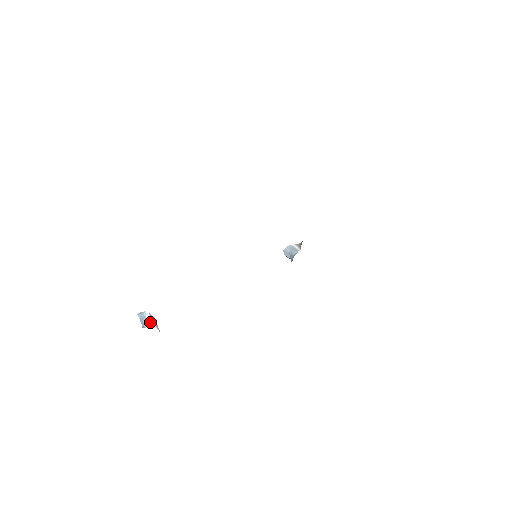
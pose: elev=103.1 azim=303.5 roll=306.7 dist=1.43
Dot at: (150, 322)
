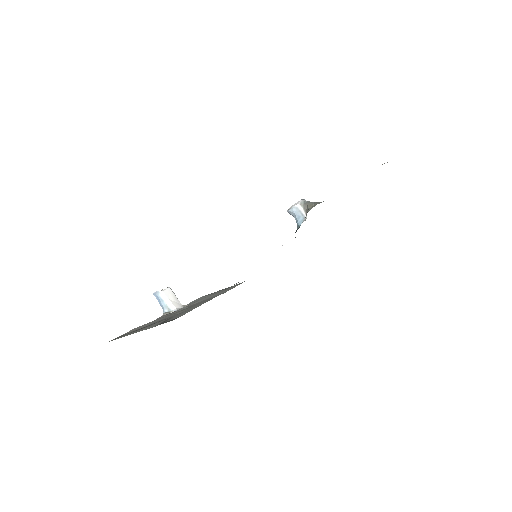
Dot at: (168, 305)
